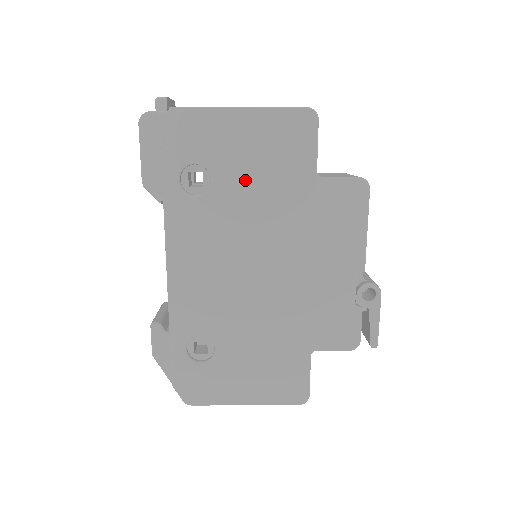
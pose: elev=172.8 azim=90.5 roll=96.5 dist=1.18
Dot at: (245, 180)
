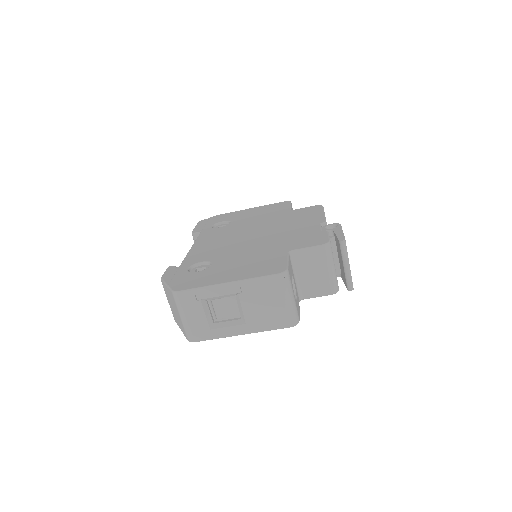
Dot at: (249, 219)
